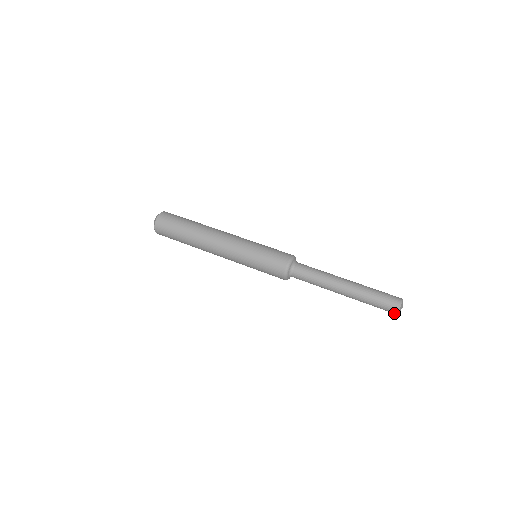
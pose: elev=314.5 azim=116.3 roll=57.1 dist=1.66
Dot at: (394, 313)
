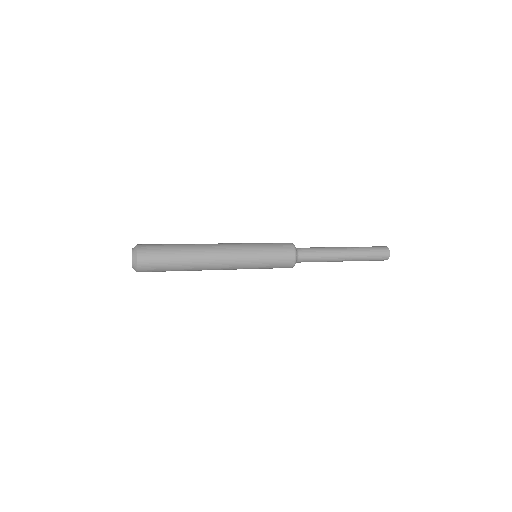
Dot at: (385, 259)
